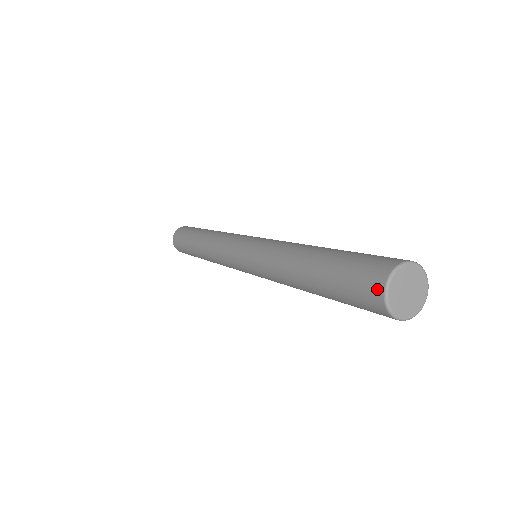
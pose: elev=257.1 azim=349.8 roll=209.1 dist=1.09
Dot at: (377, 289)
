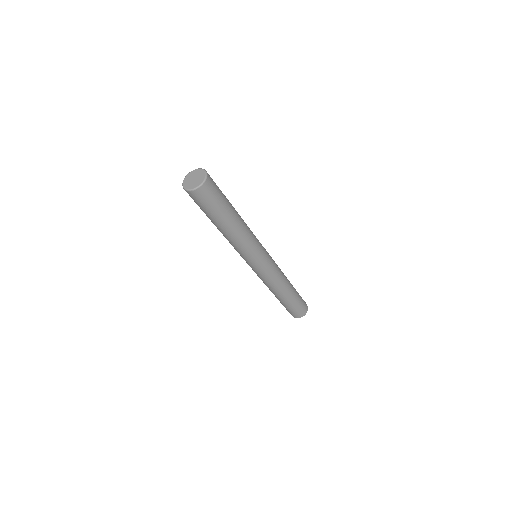
Dot at: occluded
